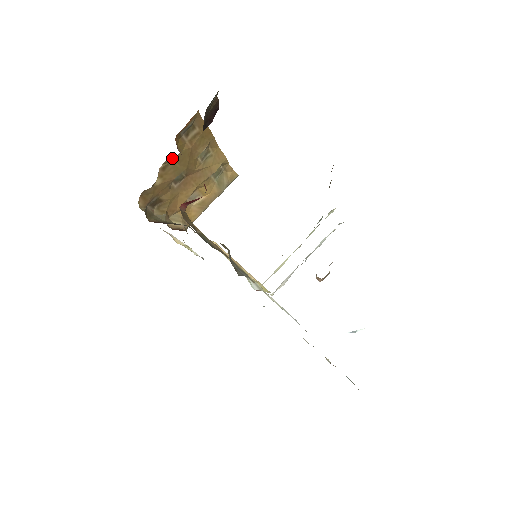
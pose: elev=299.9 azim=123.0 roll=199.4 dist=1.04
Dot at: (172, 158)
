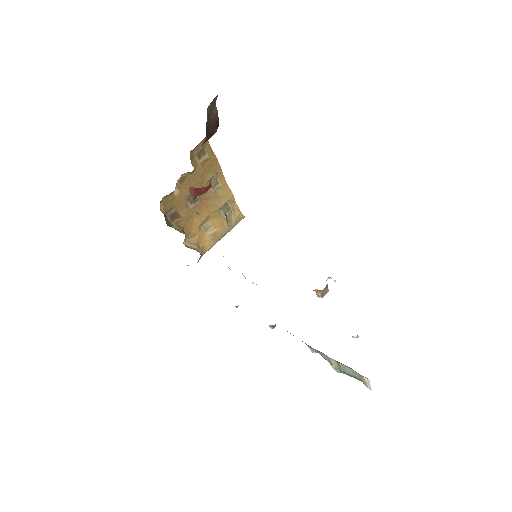
Dot at: (188, 174)
